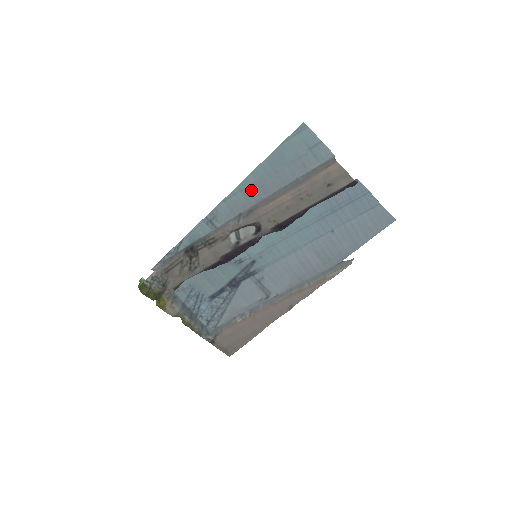
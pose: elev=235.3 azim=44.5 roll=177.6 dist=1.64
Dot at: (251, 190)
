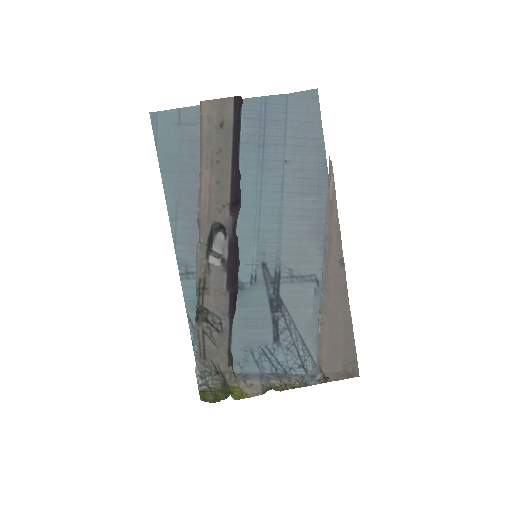
Dot at: (182, 209)
